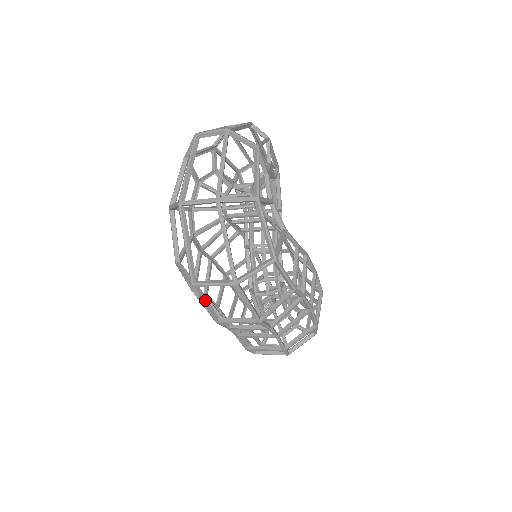
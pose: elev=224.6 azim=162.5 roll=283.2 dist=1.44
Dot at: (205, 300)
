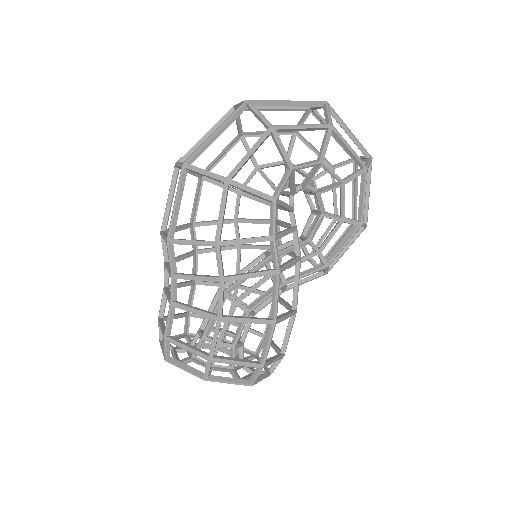
Dot at: (171, 193)
